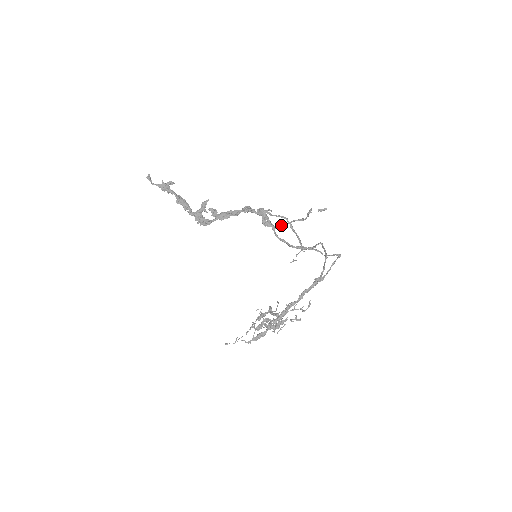
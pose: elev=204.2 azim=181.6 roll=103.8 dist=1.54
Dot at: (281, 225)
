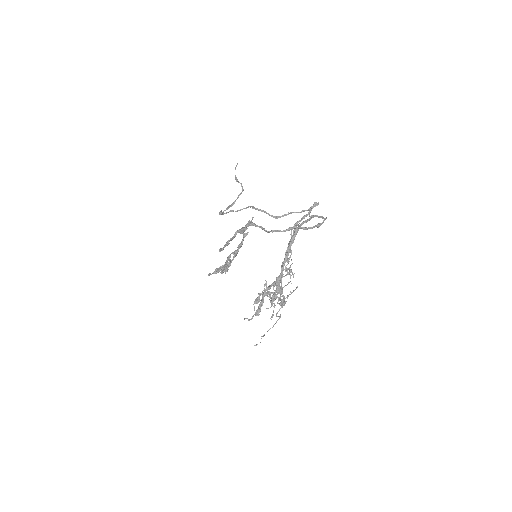
Dot at: (230, 205)
